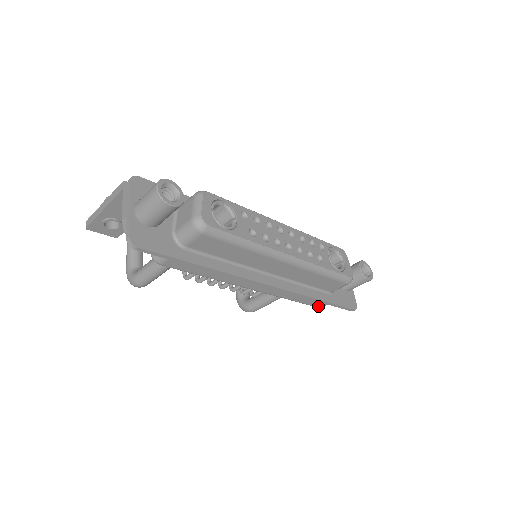
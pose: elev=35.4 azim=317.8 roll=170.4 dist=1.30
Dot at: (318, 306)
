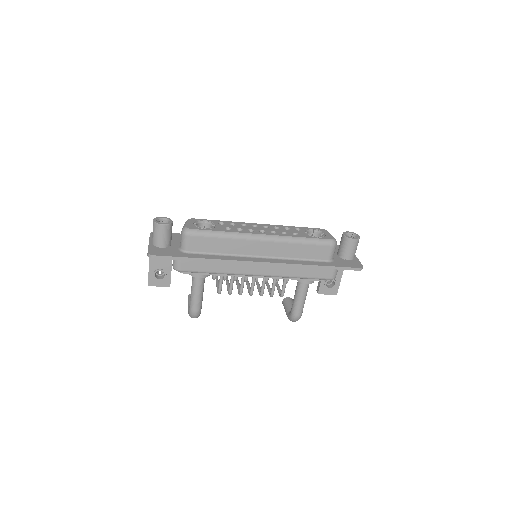
Dot at: (328, 277)
